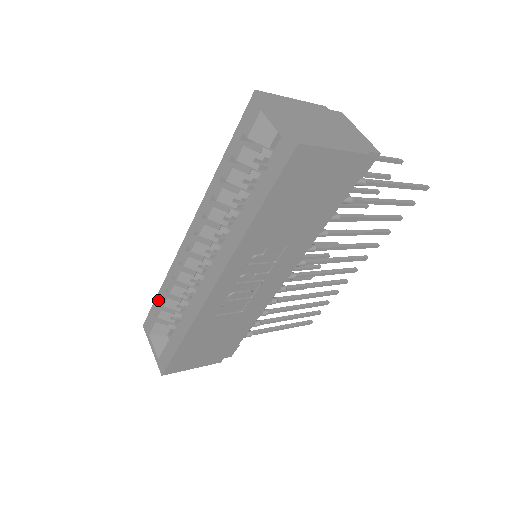
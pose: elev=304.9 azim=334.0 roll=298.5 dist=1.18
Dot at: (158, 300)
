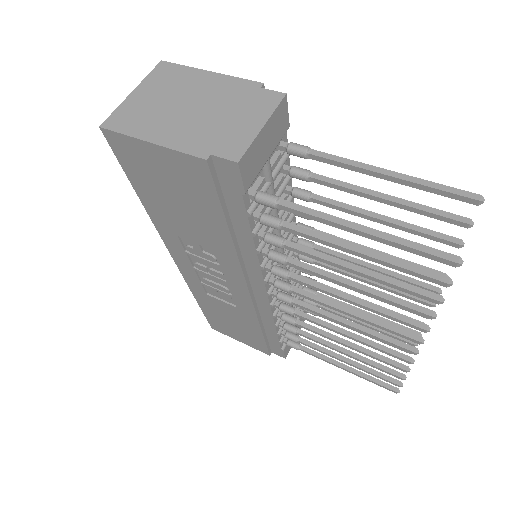
Dot at: occluded
